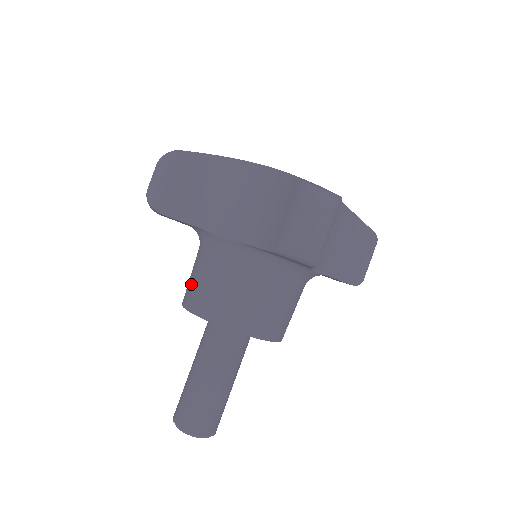
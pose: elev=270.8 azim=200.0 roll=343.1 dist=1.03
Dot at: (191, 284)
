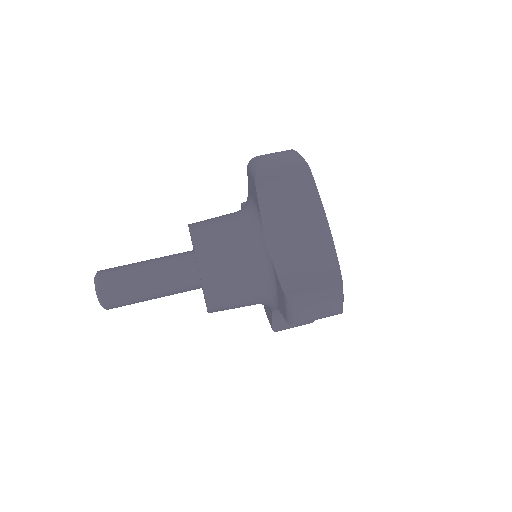
Dot at: occluded
